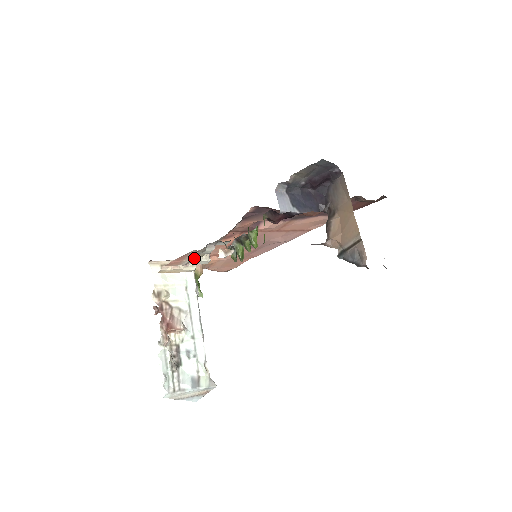
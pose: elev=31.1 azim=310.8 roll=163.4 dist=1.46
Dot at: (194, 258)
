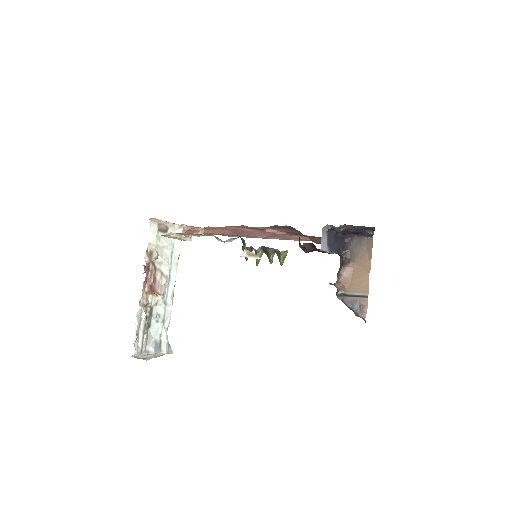
Dot at: occluded
